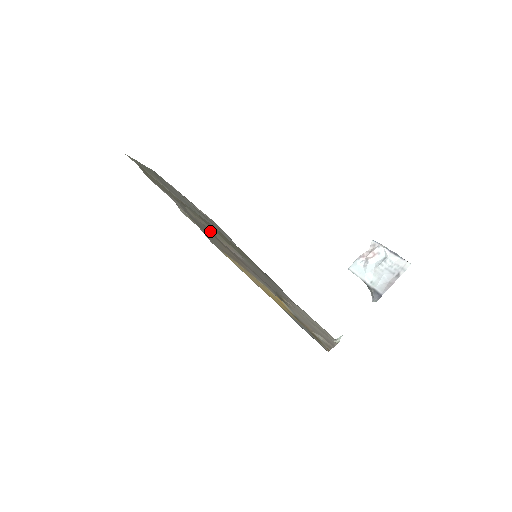
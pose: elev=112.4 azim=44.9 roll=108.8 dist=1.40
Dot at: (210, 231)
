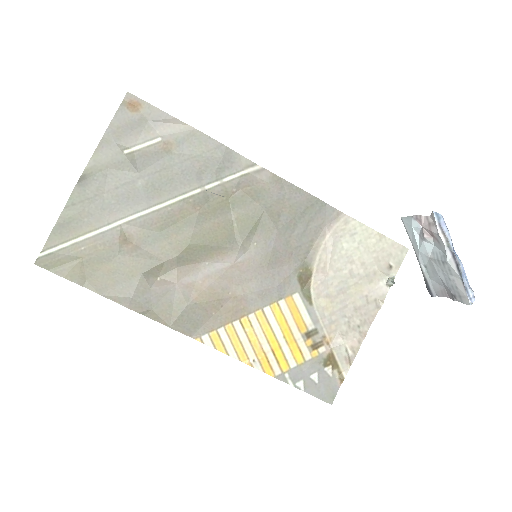
Dot at: (188, 265)
